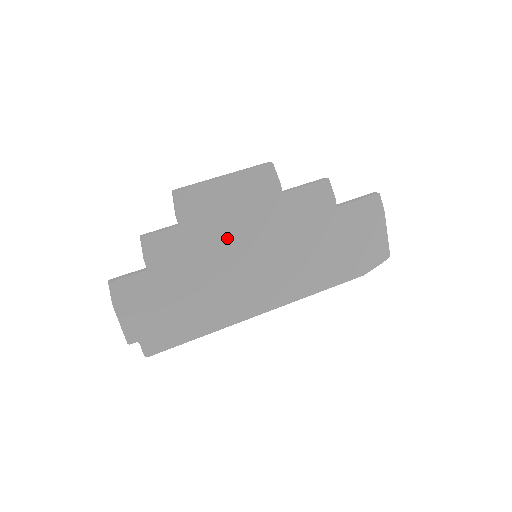
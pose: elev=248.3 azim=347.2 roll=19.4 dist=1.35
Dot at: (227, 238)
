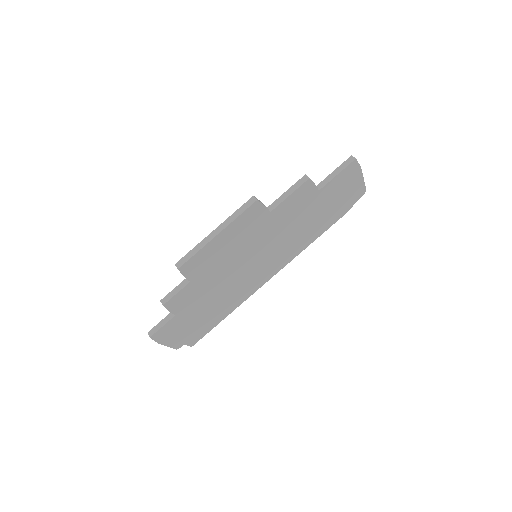
Dot at: (231, 264)
